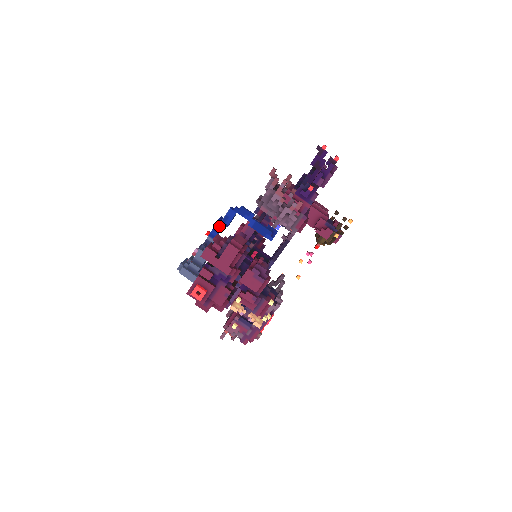
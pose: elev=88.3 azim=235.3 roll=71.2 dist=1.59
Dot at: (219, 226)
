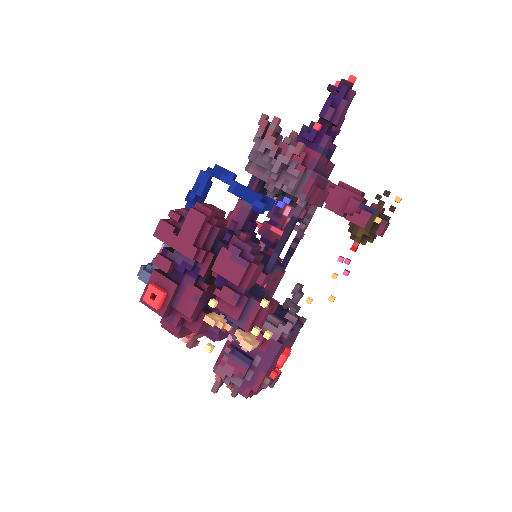
Dot at: (190, 202)
